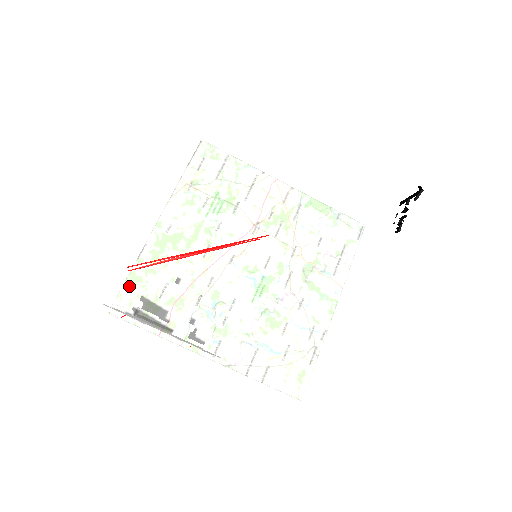
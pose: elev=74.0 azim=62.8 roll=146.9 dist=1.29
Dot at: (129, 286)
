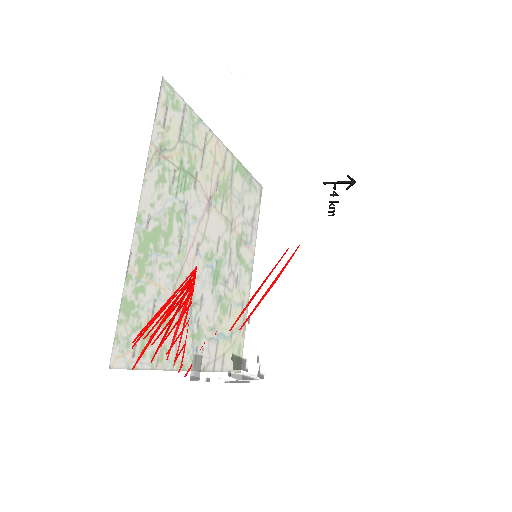
Dot at: (224, 348)
